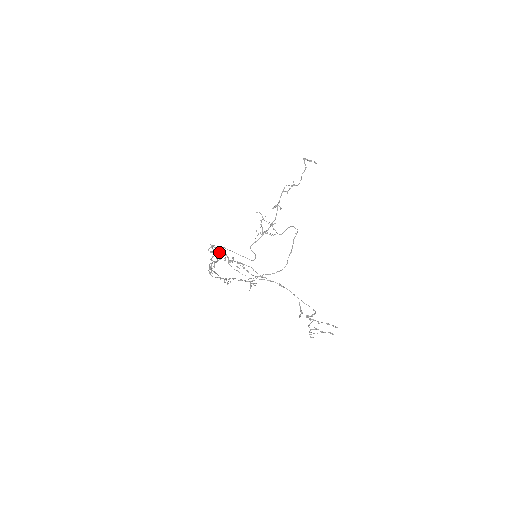
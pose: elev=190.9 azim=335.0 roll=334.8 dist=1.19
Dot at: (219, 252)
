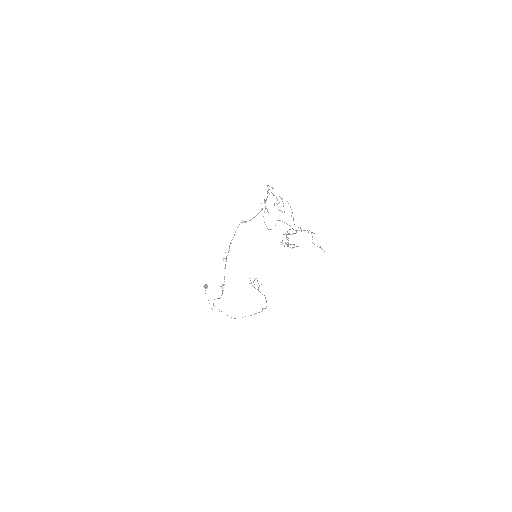
Dot at: occluded
